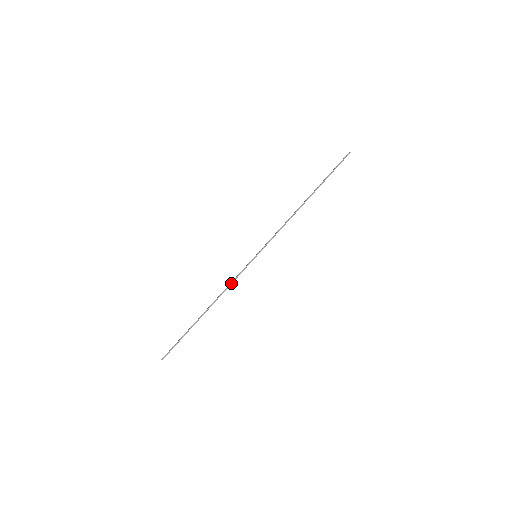
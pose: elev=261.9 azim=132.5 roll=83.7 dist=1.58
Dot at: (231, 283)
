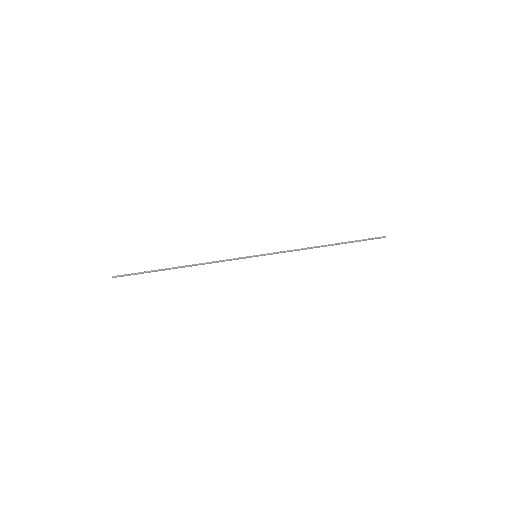
Dot at: (220, 261)
